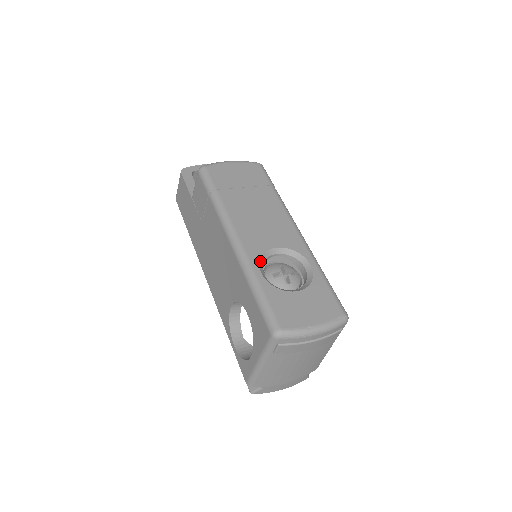
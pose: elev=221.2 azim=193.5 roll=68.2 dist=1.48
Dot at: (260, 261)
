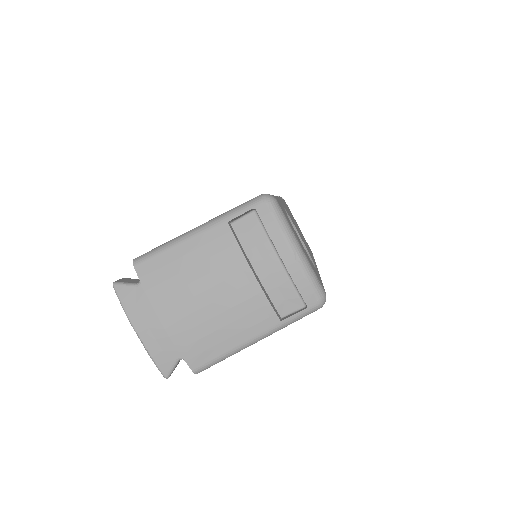
Dot at: (286, 212)
